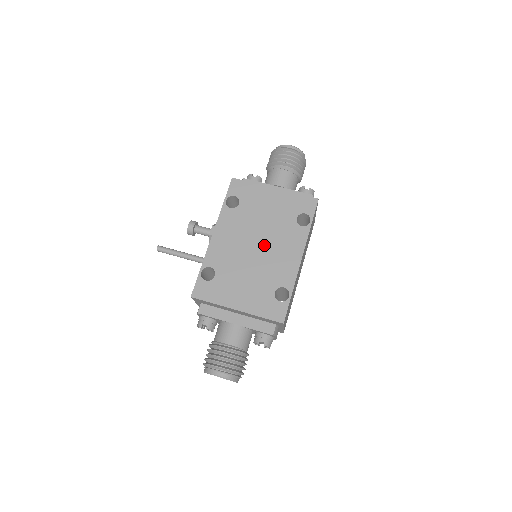
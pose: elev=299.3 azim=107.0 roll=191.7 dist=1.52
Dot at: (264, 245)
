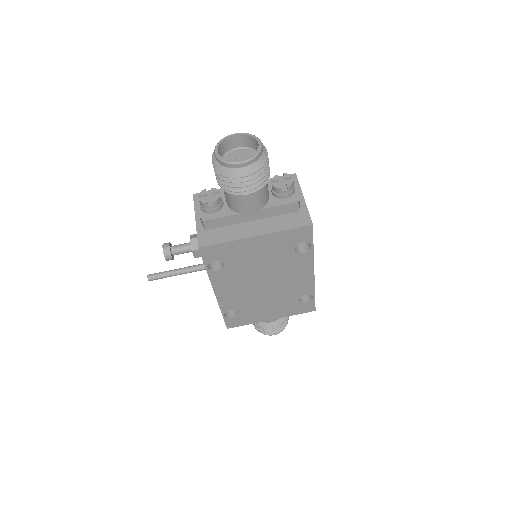
Dot at: (272, 280)
